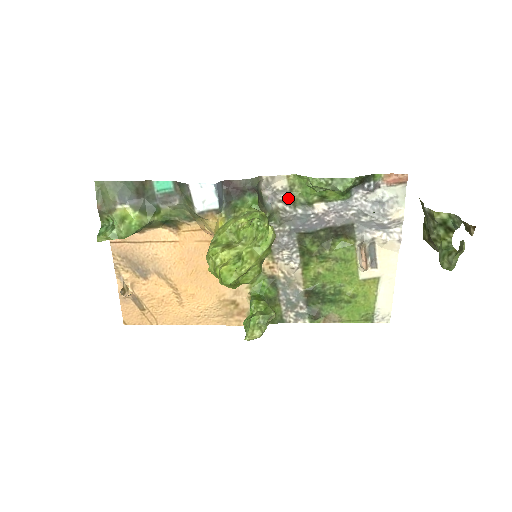
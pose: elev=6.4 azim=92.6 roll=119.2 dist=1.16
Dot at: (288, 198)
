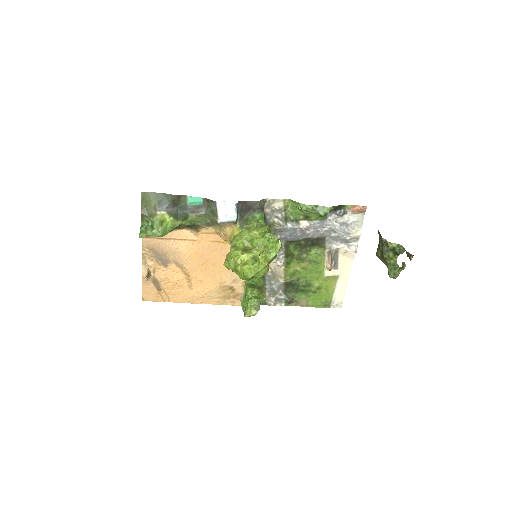
Dot at: (282, 215)
